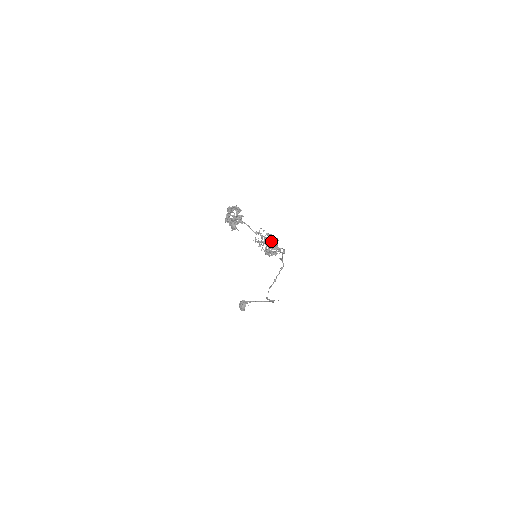
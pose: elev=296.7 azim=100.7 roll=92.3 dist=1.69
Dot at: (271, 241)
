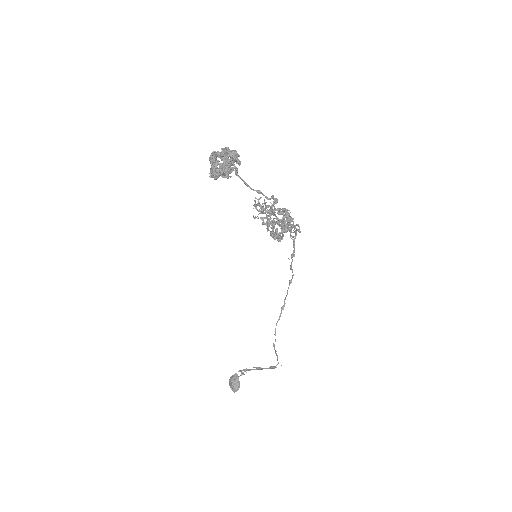
Dot at: occluded
